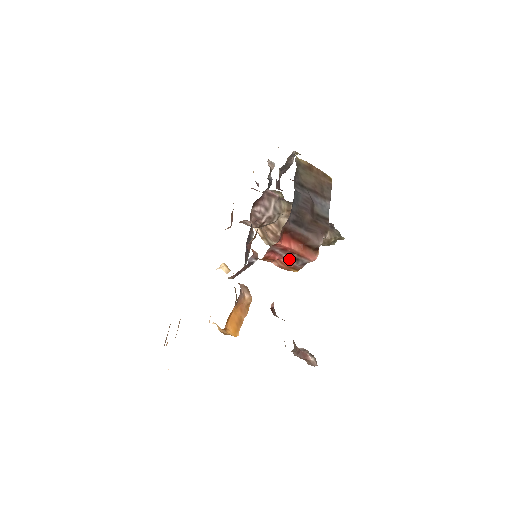
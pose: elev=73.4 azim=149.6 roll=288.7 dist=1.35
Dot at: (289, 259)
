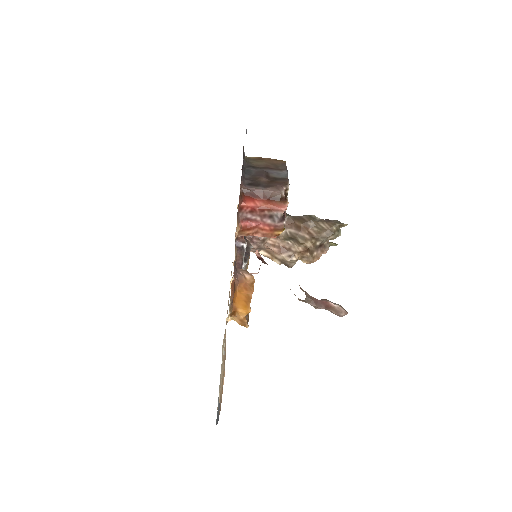
Dot at: (265, 221)
